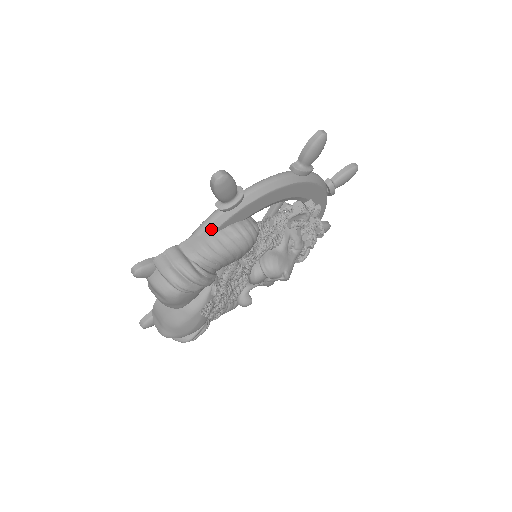
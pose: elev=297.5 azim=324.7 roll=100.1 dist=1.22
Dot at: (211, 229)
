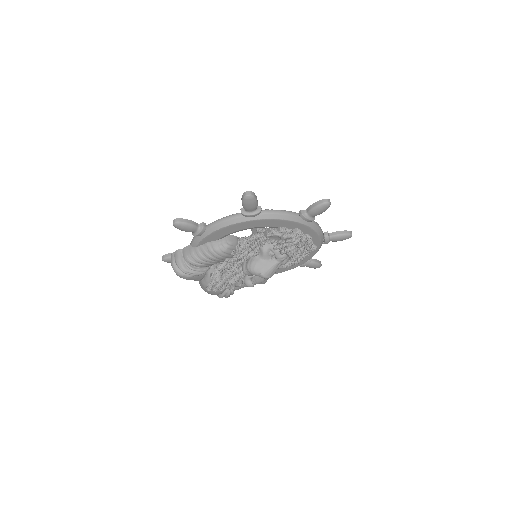
Dot at: (195, 244)
